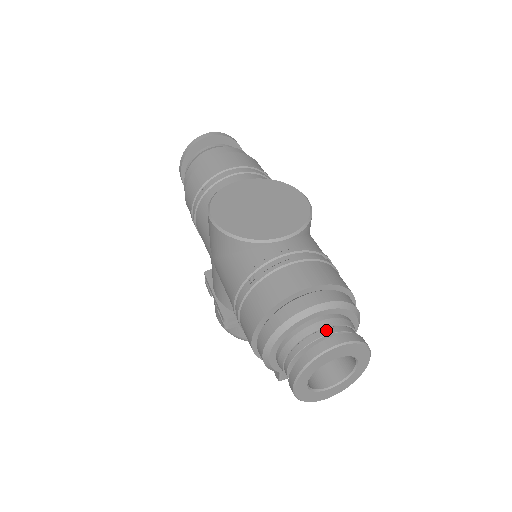
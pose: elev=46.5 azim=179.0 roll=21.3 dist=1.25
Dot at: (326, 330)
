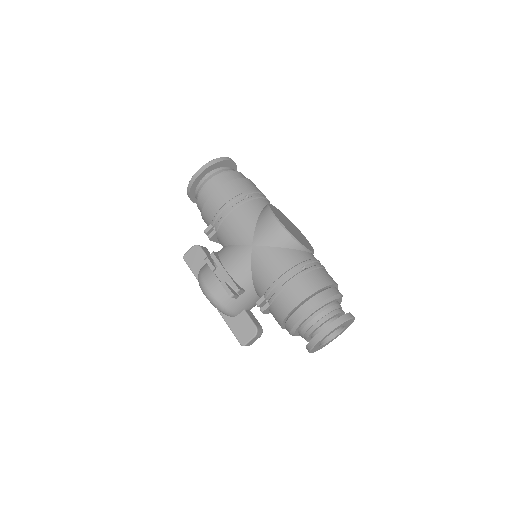
Dot at: occluded
